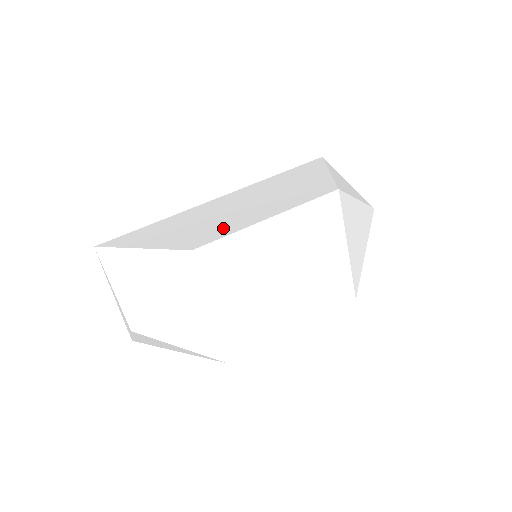
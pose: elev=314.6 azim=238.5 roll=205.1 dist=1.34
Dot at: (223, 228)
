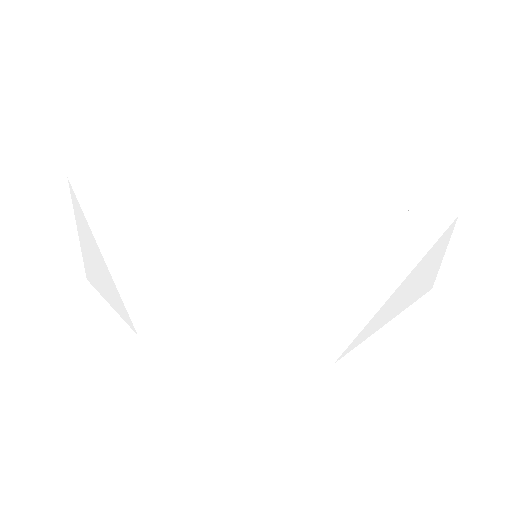
Dot at: (189, 318)
